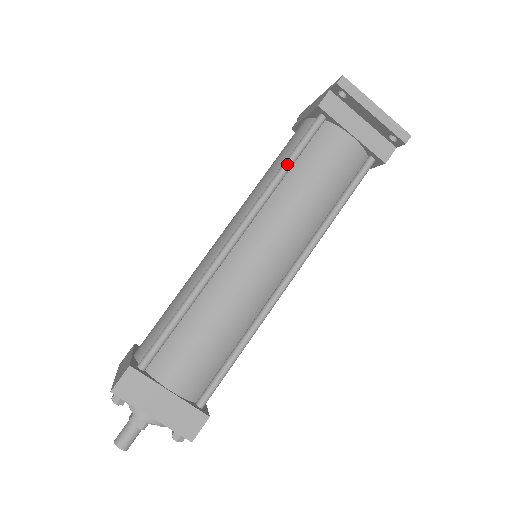
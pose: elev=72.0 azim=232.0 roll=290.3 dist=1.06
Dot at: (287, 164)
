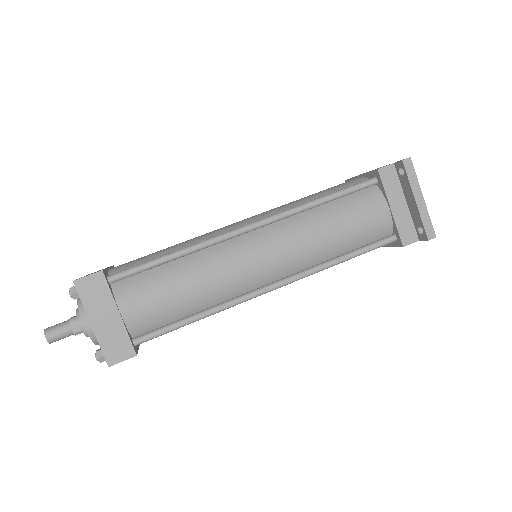
Dot at: (326, 197)
